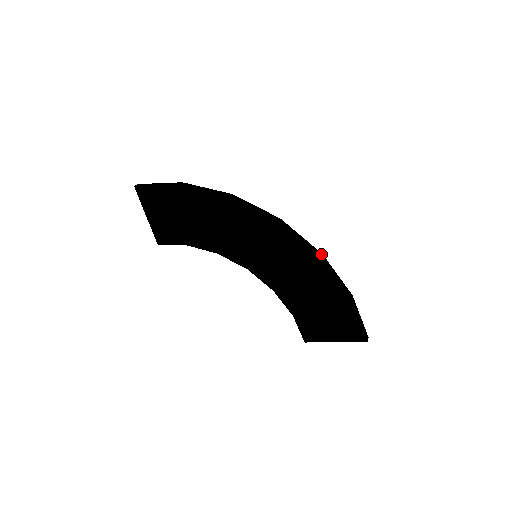
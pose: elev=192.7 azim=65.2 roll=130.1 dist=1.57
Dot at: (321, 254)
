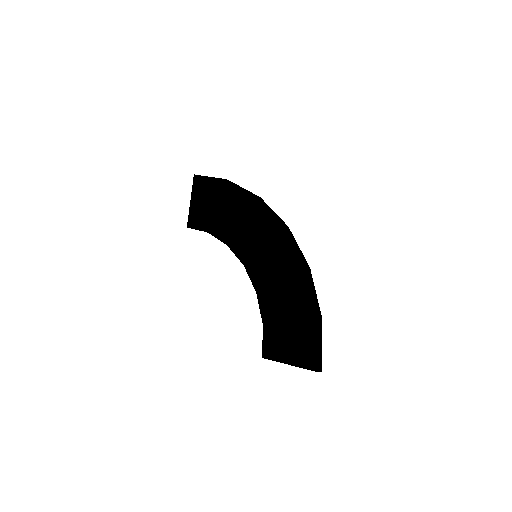
Dot at: (309, 267)
